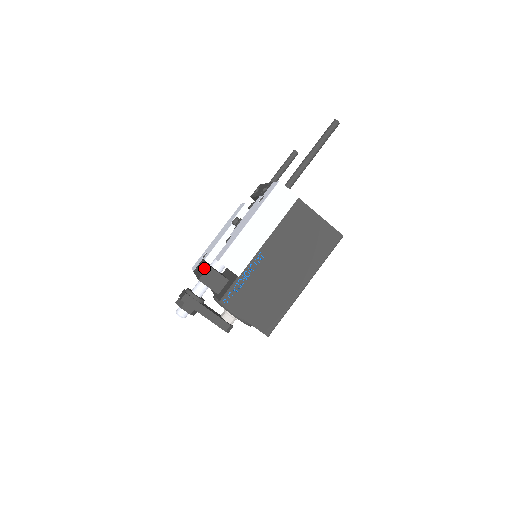
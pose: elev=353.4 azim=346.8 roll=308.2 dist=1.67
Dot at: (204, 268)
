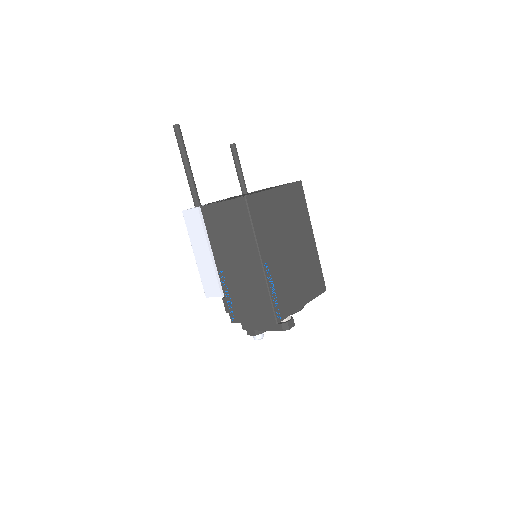
Dot at: occluded
